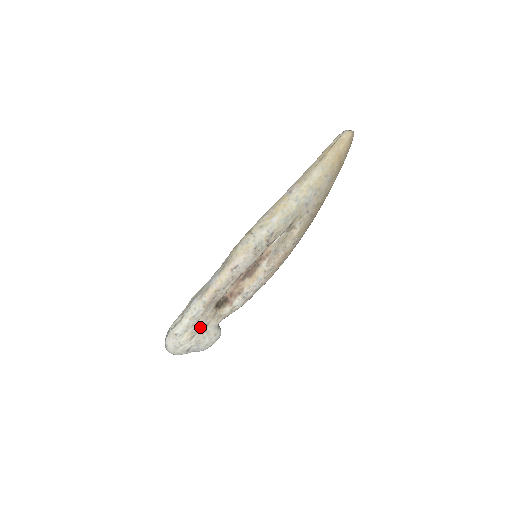
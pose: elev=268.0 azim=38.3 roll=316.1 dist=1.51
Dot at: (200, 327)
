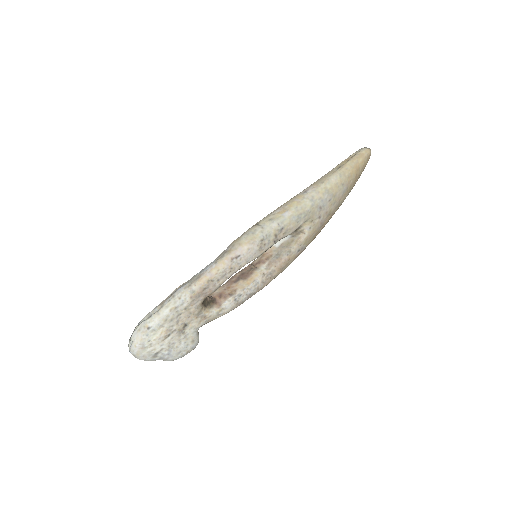
Dot at: (179, 325)
